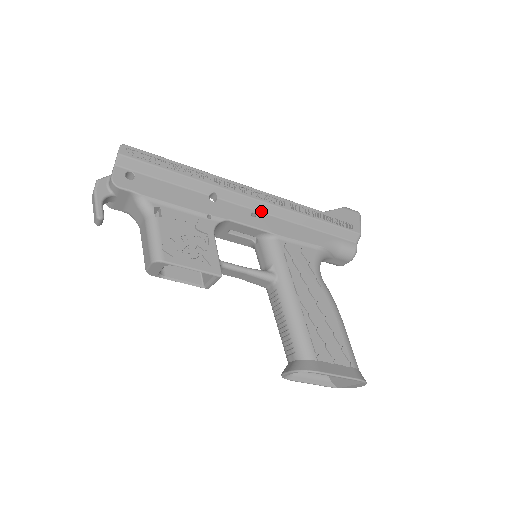
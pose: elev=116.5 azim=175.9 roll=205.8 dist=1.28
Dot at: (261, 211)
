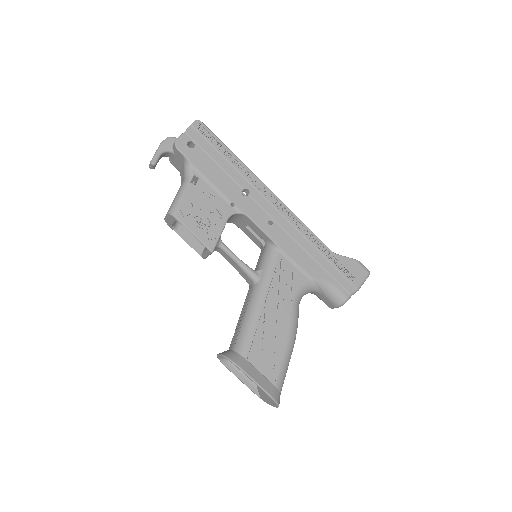
Dot at: (279, 223)
